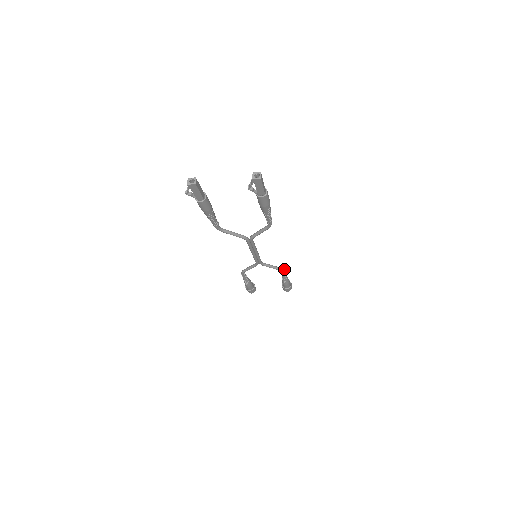
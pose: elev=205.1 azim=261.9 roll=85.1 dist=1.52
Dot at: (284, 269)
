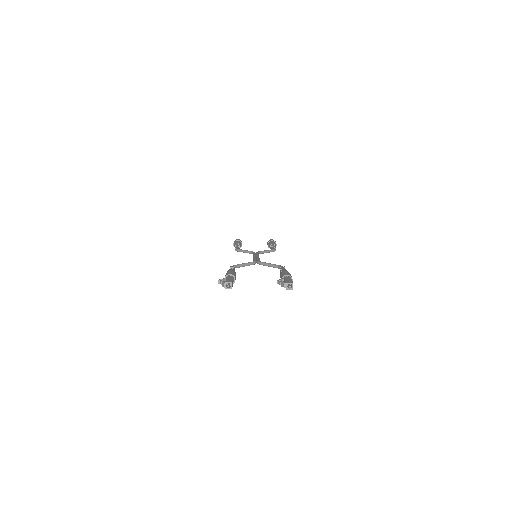
Dot at: (275, 248)
